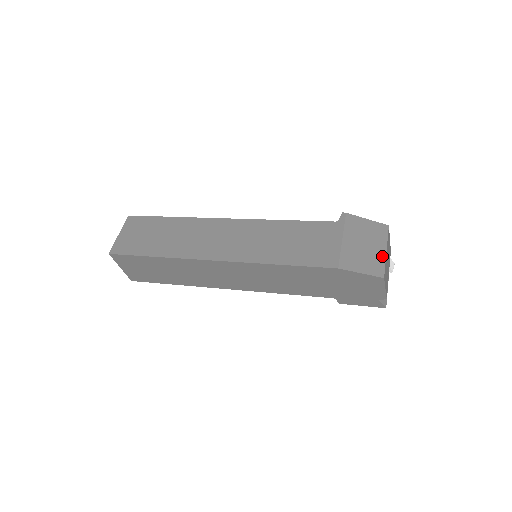
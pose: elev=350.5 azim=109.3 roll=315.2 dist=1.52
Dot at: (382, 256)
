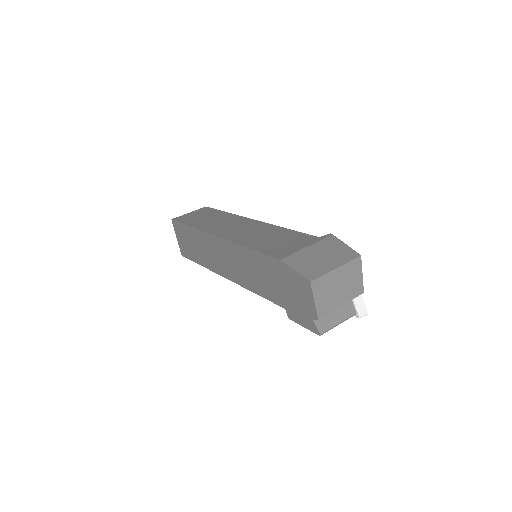
Dot at: (328, 269)
